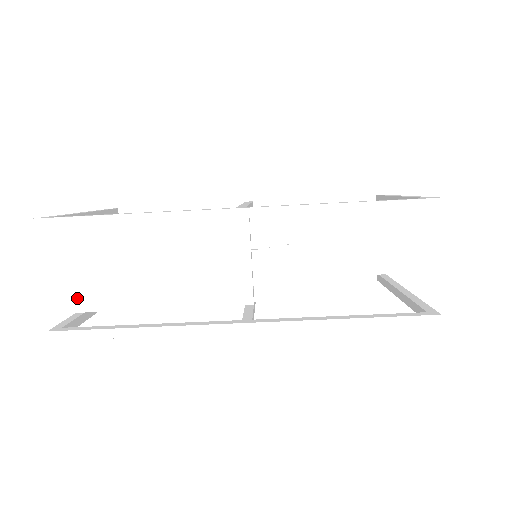
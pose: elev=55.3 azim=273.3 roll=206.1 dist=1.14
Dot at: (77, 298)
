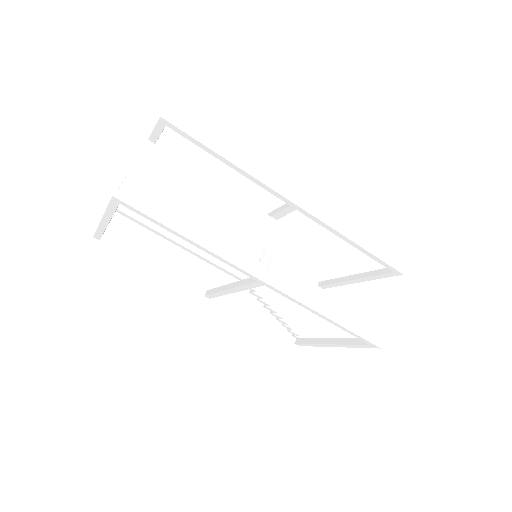
Dot at: occluded
